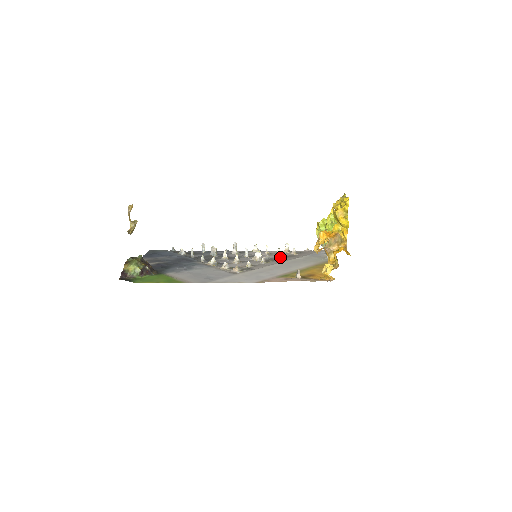
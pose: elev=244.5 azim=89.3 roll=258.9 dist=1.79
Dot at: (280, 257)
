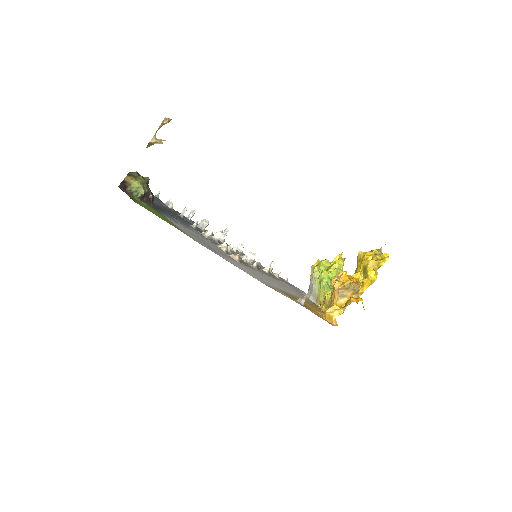
Dot at: (268, 271)
